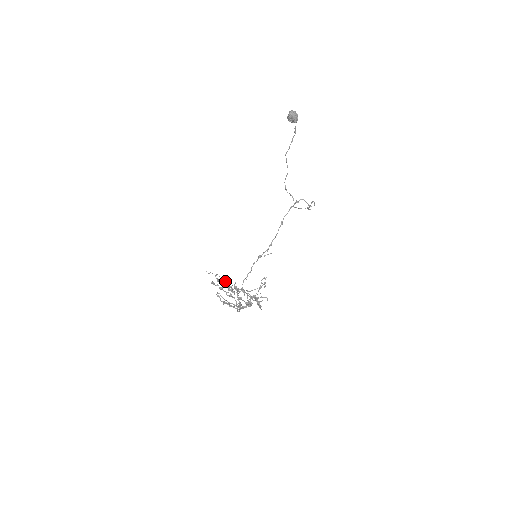
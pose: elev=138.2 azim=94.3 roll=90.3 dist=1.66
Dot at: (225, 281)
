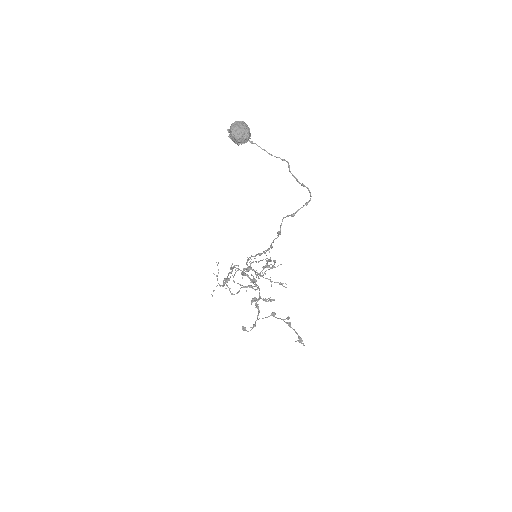
Dot at: occluded
